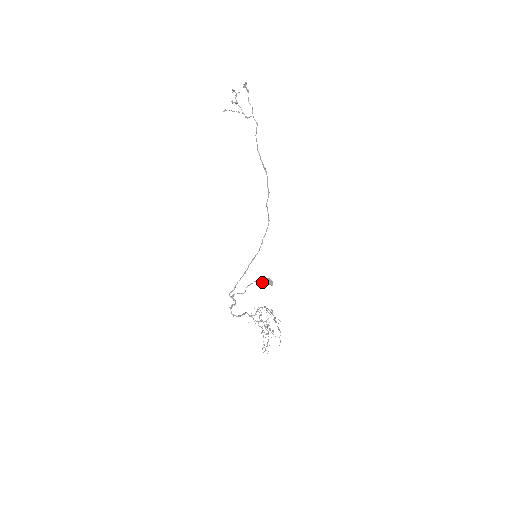
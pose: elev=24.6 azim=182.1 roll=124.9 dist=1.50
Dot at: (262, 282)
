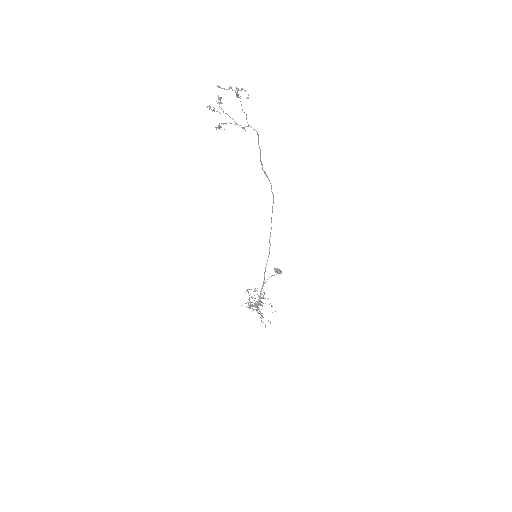
Dot at: (274, 275)
